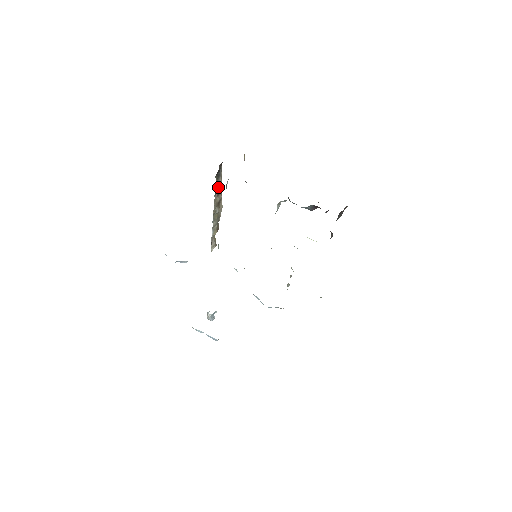
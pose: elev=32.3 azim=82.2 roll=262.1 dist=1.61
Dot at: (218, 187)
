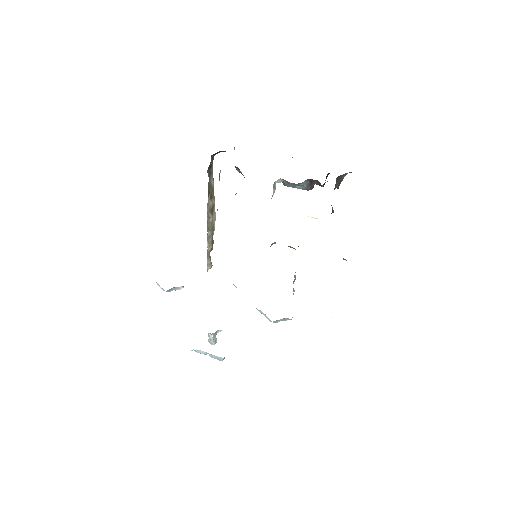
Dot at: (210, 189)
